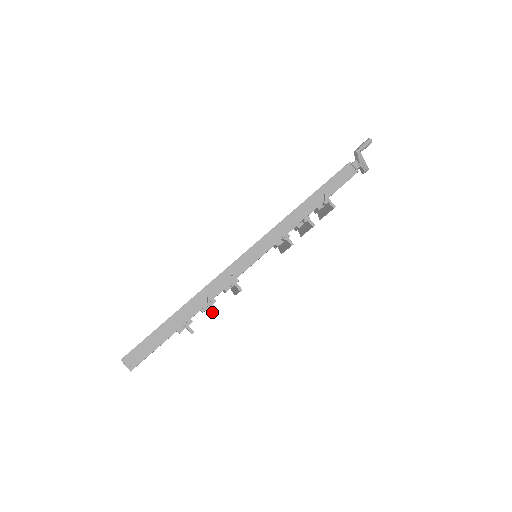
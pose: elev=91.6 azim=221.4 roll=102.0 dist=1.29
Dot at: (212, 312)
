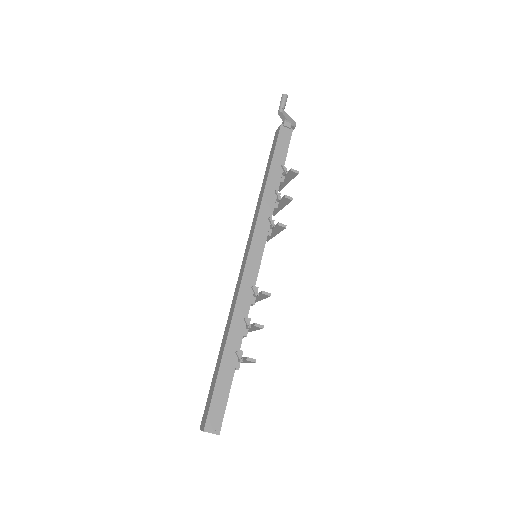
Dot at: occluded
